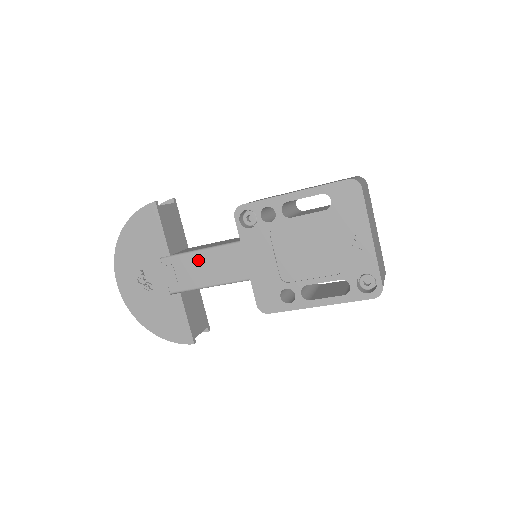
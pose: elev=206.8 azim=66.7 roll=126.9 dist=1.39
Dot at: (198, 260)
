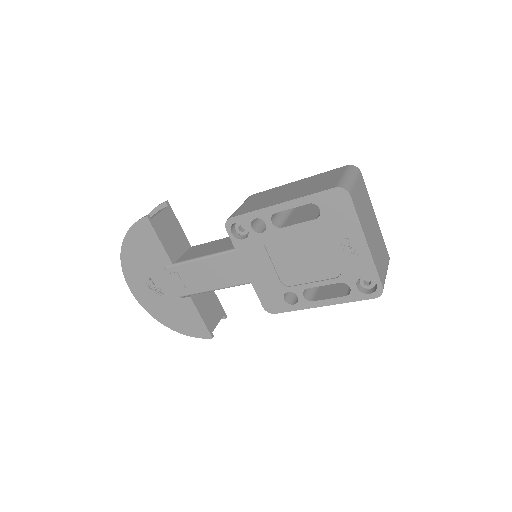
Dot at: (200, 267)
